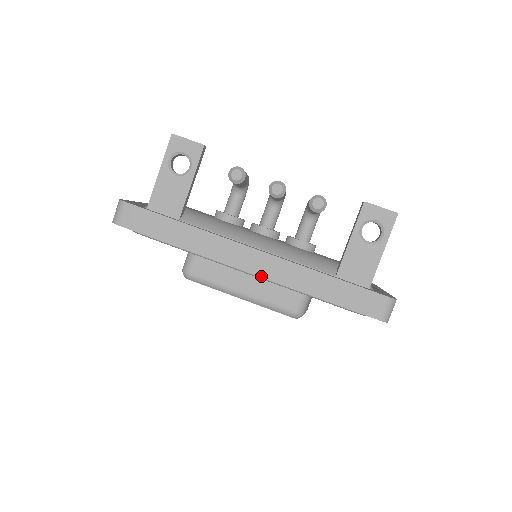
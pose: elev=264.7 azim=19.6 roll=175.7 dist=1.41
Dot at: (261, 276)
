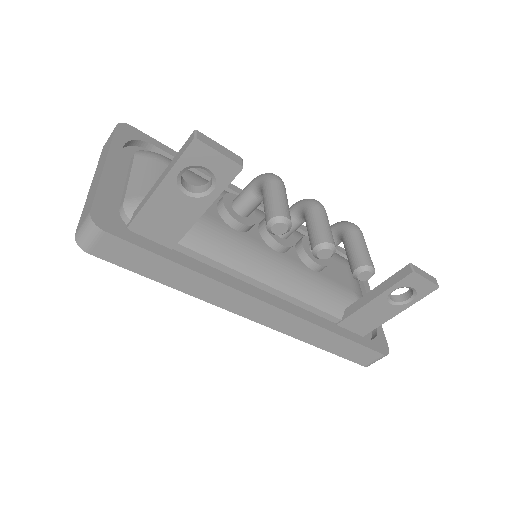
Dot at: (266, 325)
